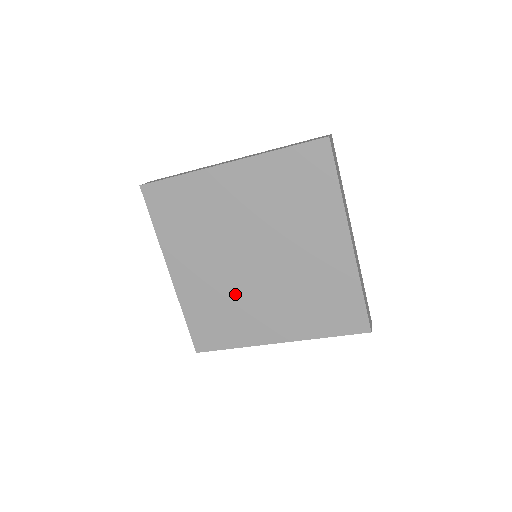
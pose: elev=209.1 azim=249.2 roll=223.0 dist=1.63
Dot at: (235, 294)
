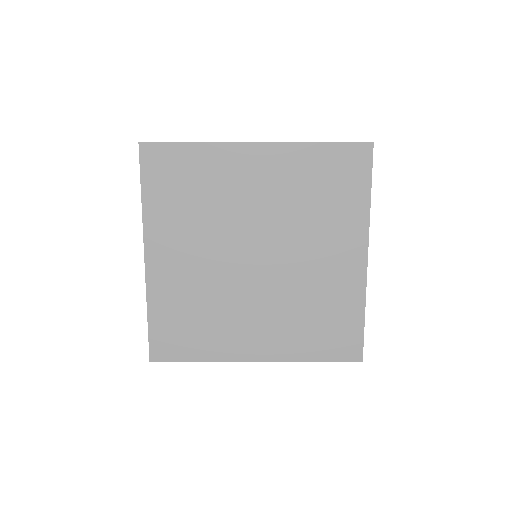
Dot at: (221, 296)
